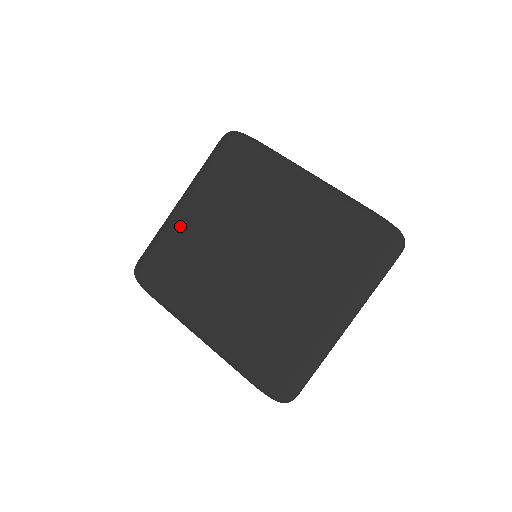
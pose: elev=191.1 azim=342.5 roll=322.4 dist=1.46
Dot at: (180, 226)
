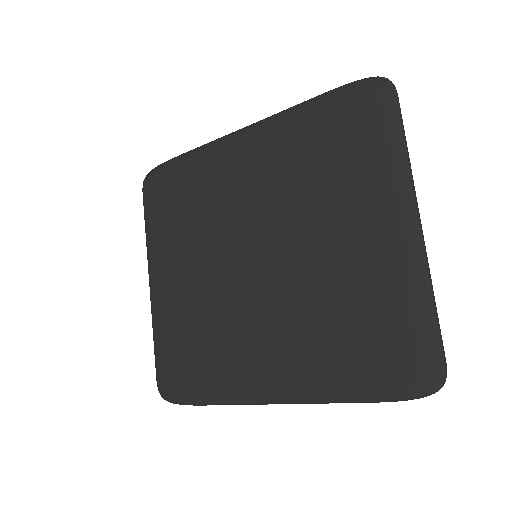
Dot at: (166, 304)
